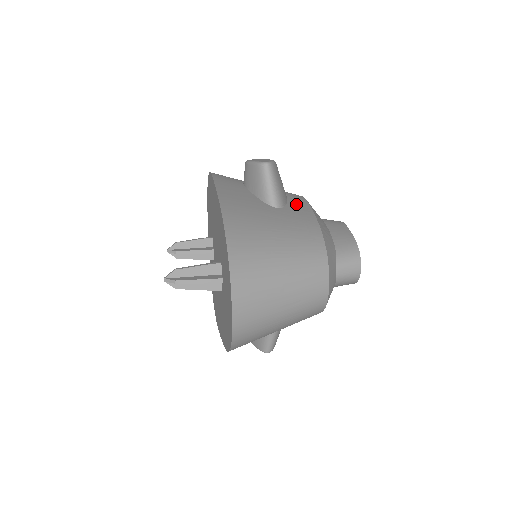
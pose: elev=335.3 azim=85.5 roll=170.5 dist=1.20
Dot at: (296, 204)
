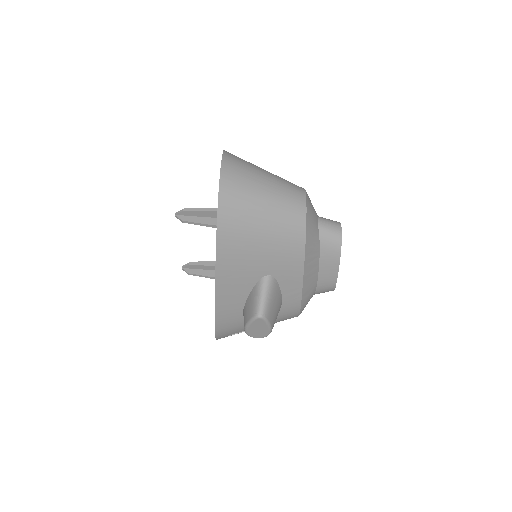
Dot at: occluded
